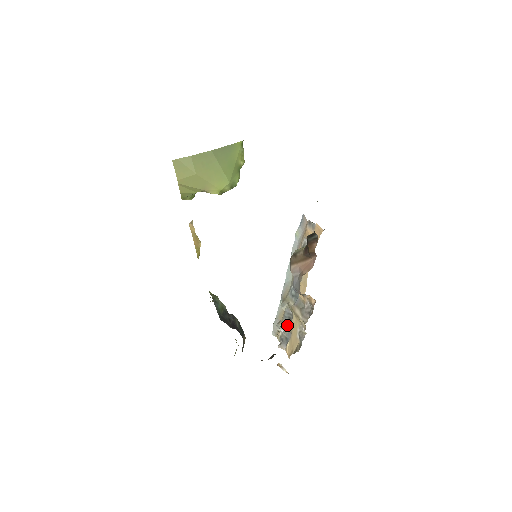
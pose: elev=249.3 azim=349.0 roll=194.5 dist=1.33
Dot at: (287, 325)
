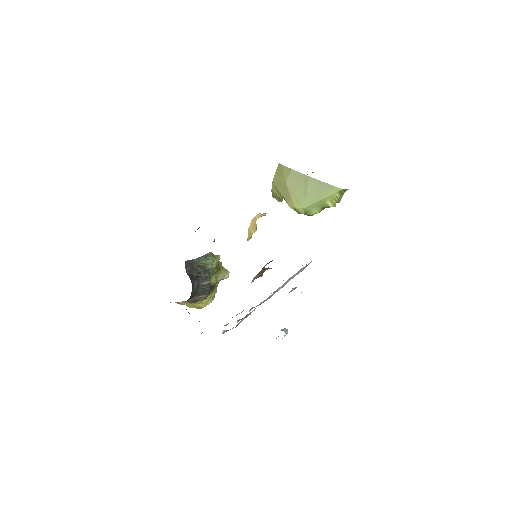
Dot at: occluded
